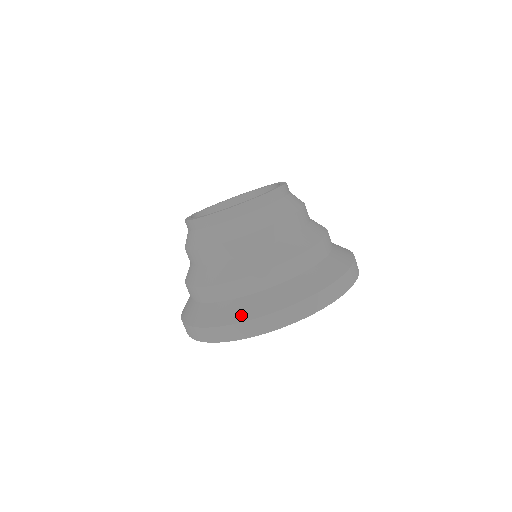
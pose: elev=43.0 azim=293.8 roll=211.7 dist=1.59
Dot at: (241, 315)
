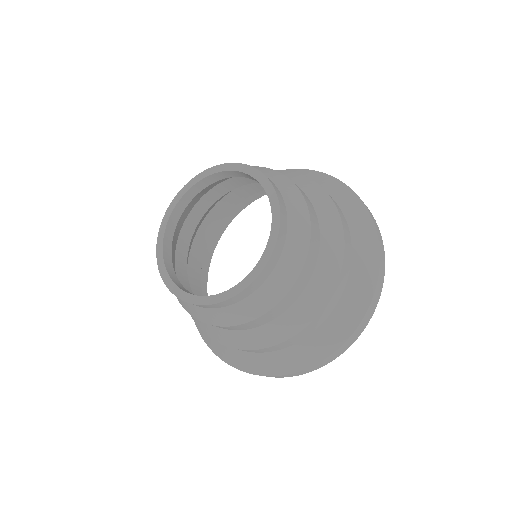
Dot at: (261, 370)
